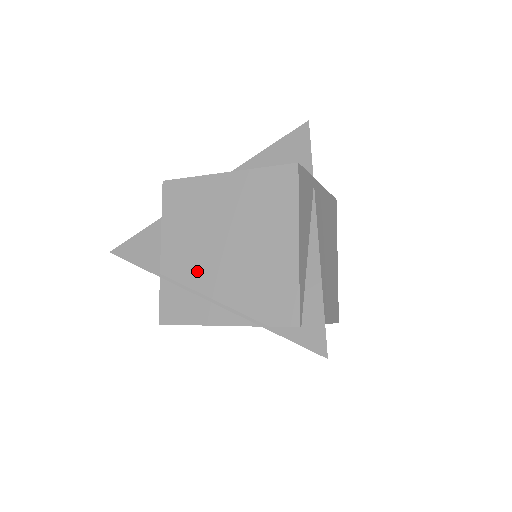
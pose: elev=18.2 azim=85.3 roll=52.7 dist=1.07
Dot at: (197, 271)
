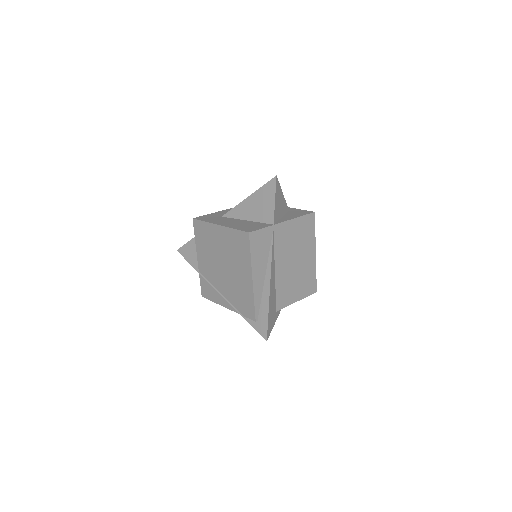
Dot at: (213, 276)
